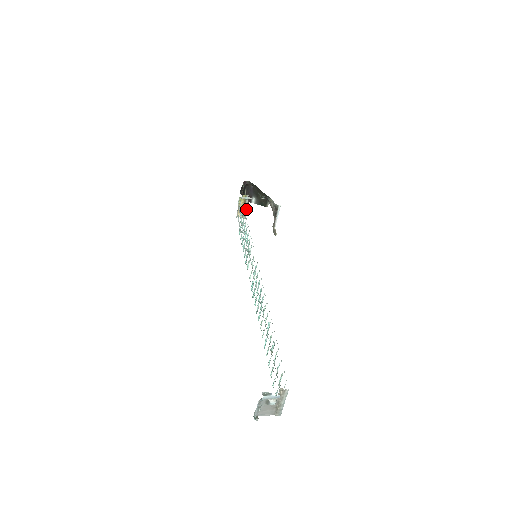
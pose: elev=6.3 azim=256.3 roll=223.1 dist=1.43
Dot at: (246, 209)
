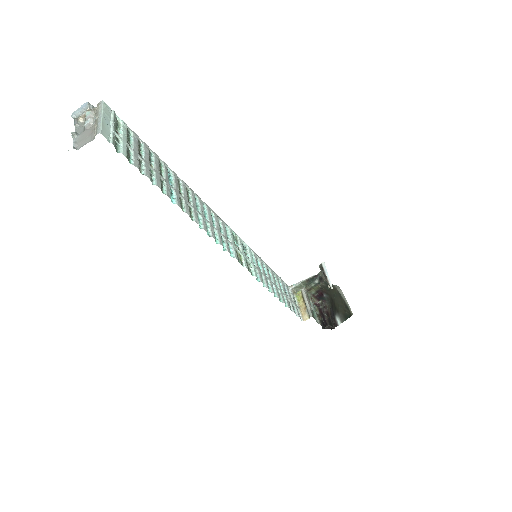
Dot at: (308, 306)
